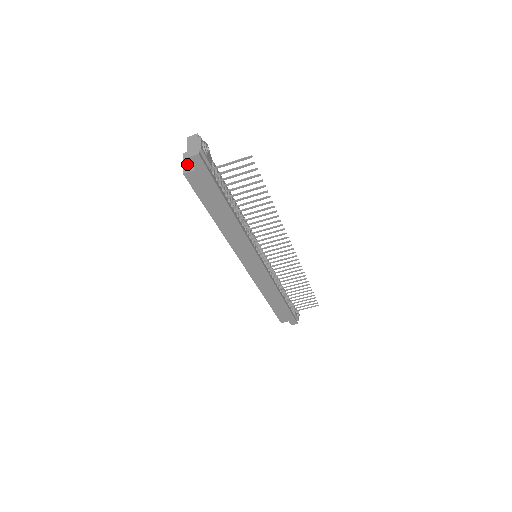
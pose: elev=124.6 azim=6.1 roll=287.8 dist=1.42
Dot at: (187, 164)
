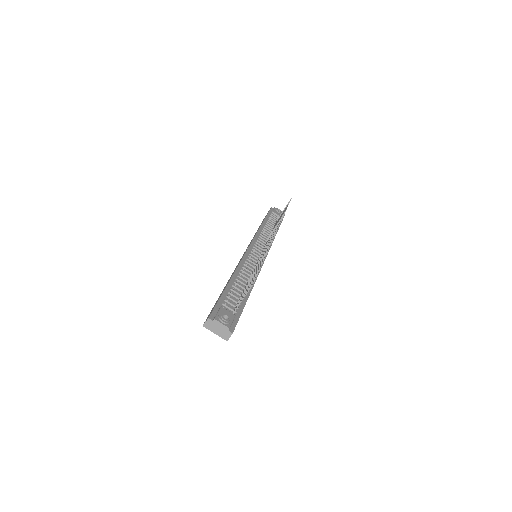
Dot at: occluded
